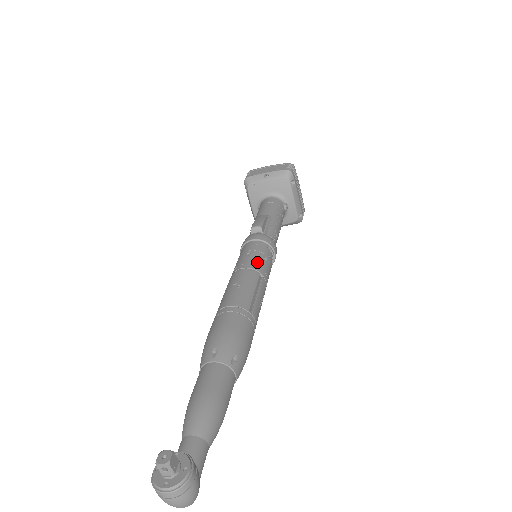
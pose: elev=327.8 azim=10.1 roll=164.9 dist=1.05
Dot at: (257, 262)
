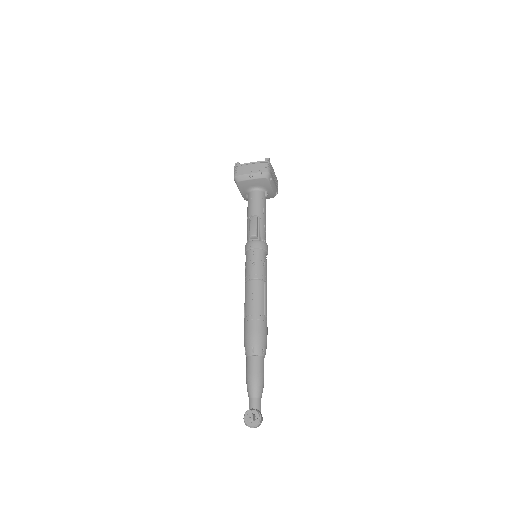
Dot at: (260, 271)
